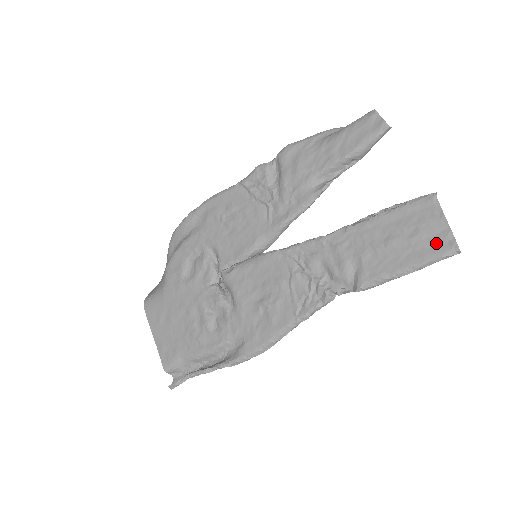
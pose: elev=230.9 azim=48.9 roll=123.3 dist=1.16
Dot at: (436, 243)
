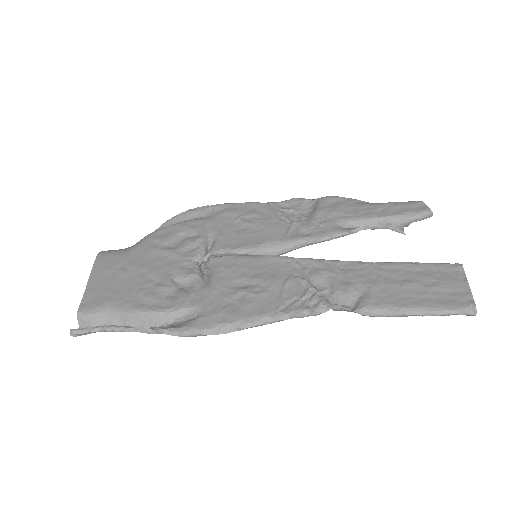
Dot at: (454, 298)
